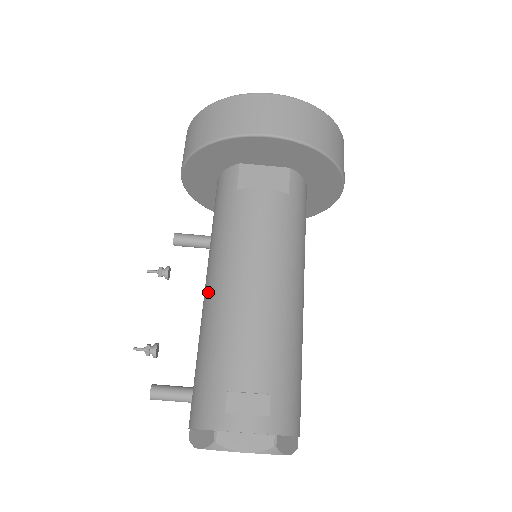
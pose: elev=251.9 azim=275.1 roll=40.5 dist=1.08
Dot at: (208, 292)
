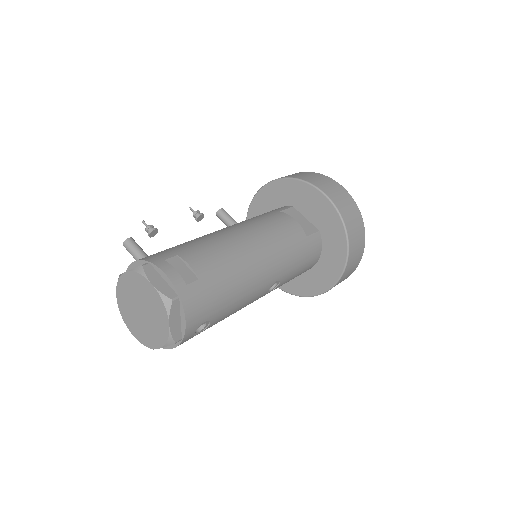
Dot at: occluded
